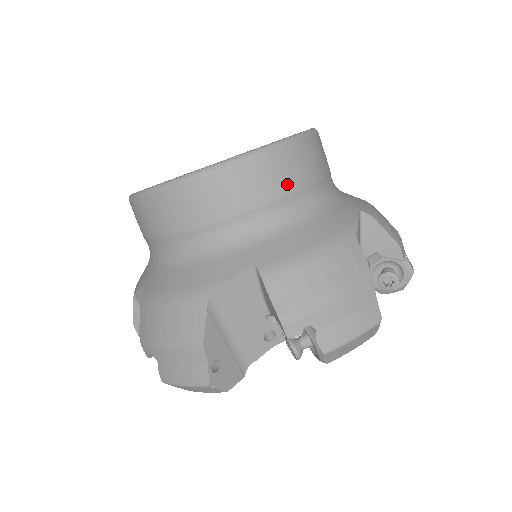
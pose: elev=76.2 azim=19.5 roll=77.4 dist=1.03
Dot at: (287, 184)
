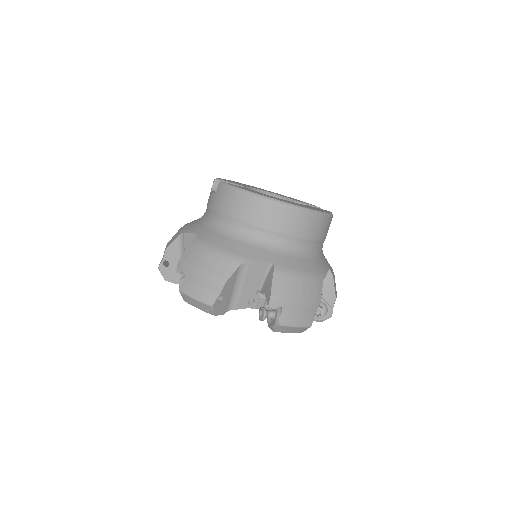
Dot at: (309, 234)
